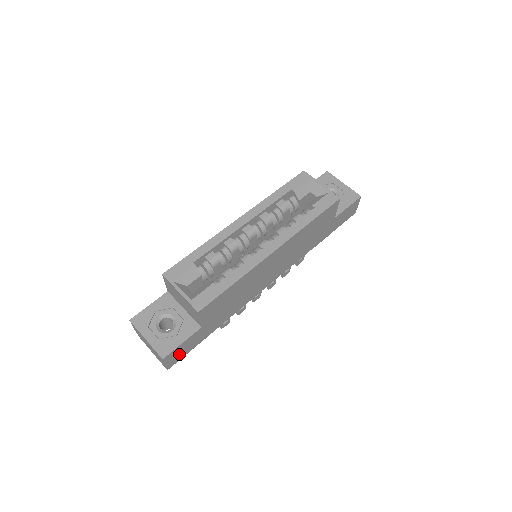
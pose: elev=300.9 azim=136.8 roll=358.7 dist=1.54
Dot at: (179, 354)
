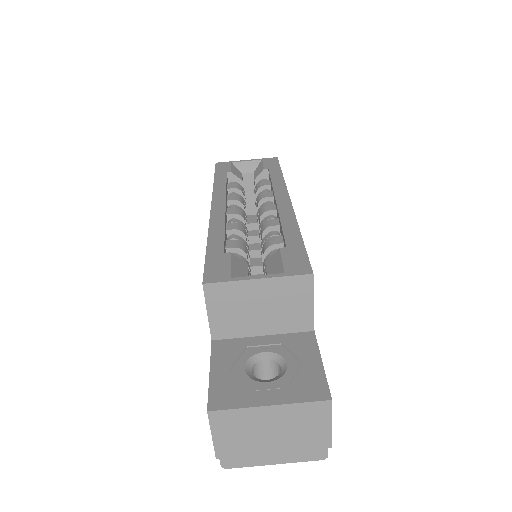
Dot at: occluded
